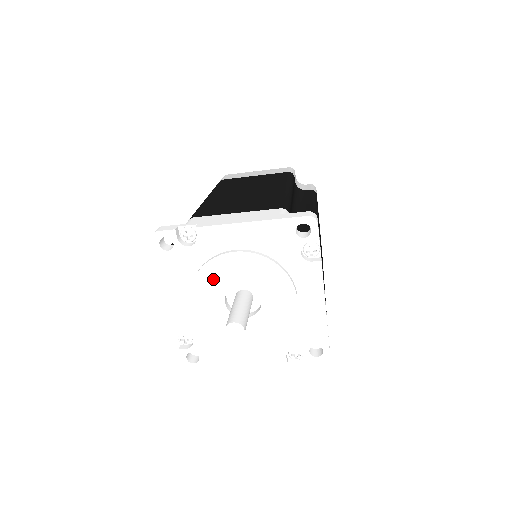
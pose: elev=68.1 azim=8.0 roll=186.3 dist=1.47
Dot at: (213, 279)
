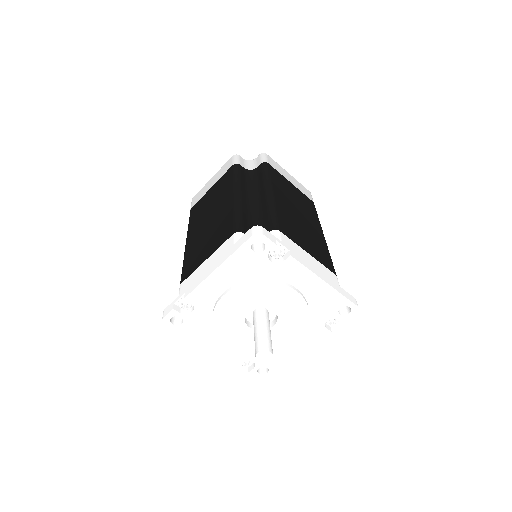
Dot at: (227, 320)
